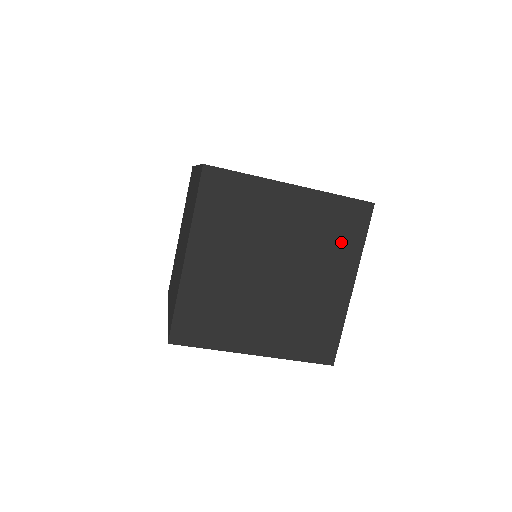
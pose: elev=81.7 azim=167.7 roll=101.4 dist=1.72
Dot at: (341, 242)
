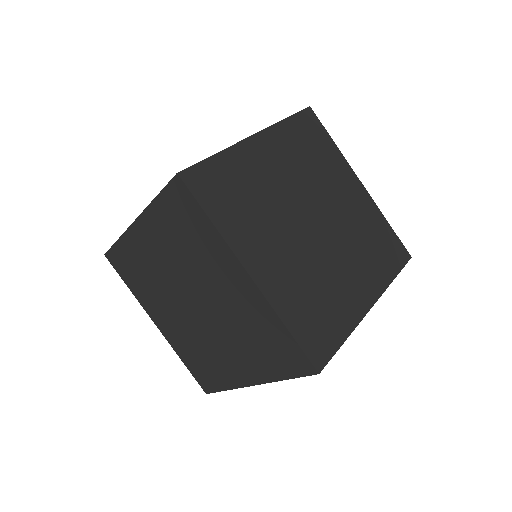
Dot at: (323, 155)
